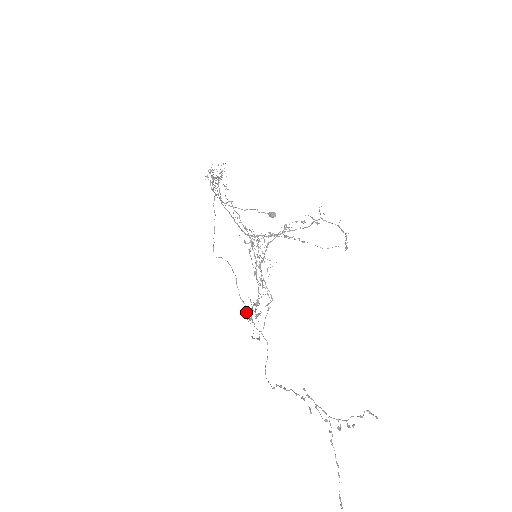
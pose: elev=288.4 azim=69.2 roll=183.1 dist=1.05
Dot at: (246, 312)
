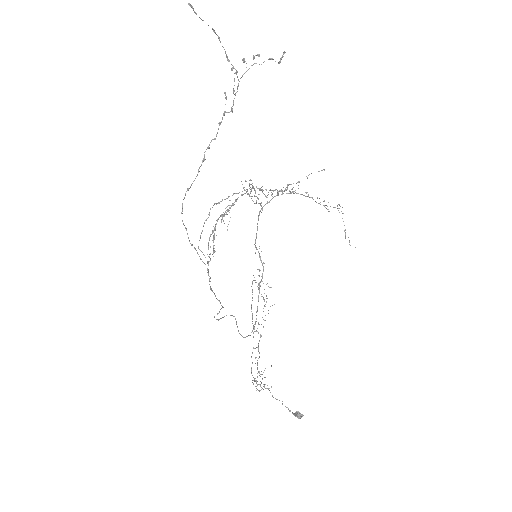
Dot at: (214, 238)
